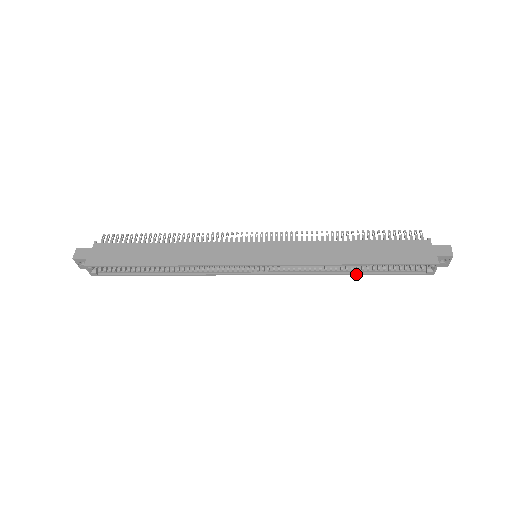
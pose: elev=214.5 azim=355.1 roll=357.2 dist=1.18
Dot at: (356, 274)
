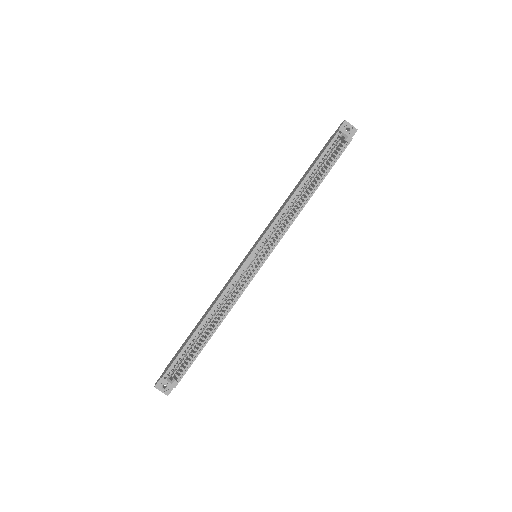
Dot at: occluded
